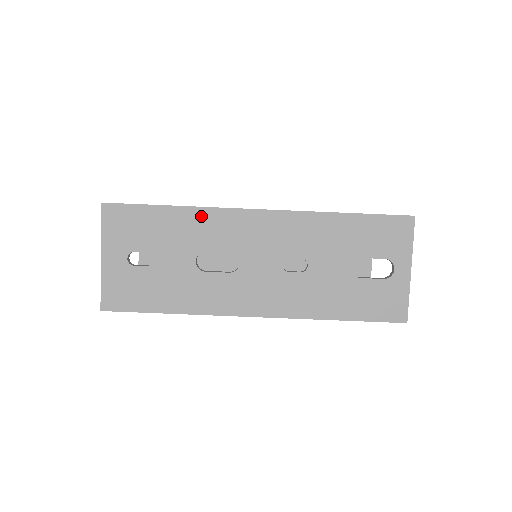
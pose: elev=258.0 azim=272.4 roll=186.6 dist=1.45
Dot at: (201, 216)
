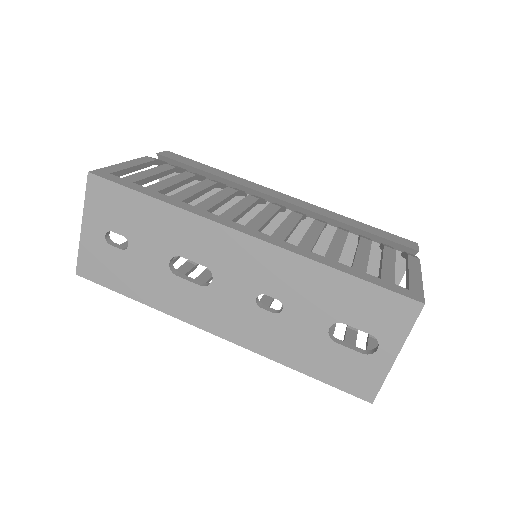
Dot at: (183, 219)
